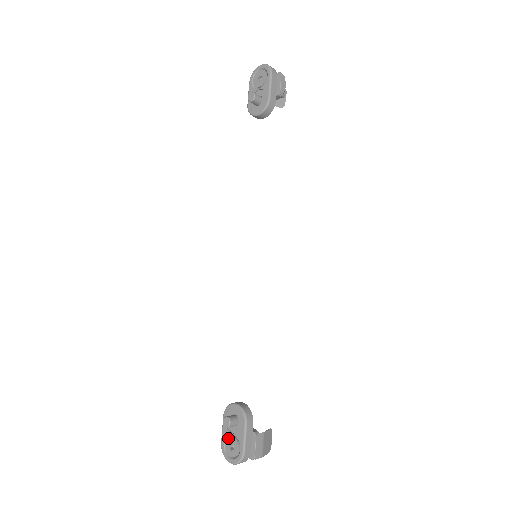
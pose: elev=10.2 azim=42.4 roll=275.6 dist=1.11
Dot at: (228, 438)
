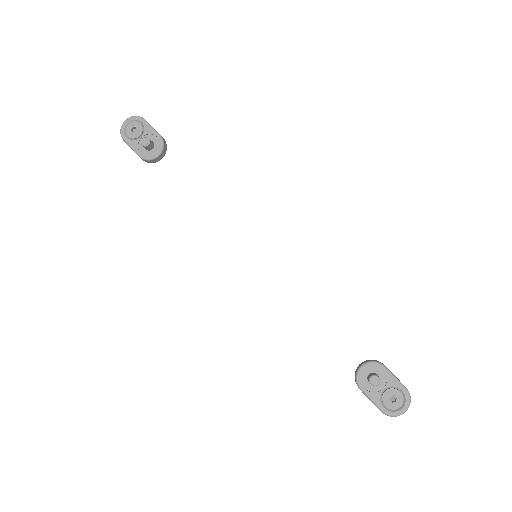
Dot at: (383, 398)
